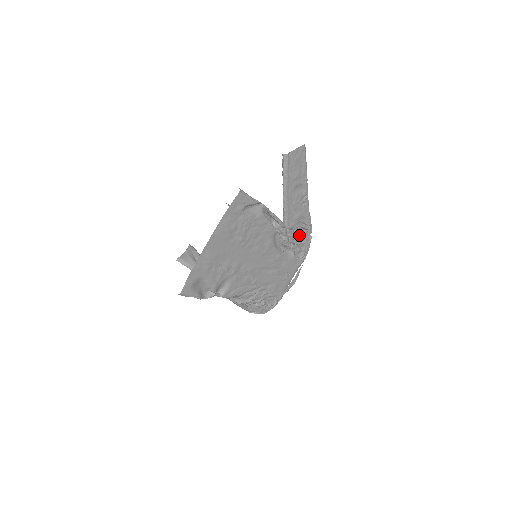
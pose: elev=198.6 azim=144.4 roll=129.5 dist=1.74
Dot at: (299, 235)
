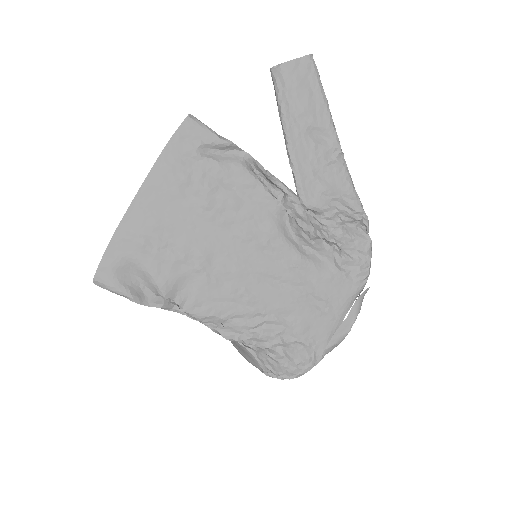
Dot at: (338, 227)
